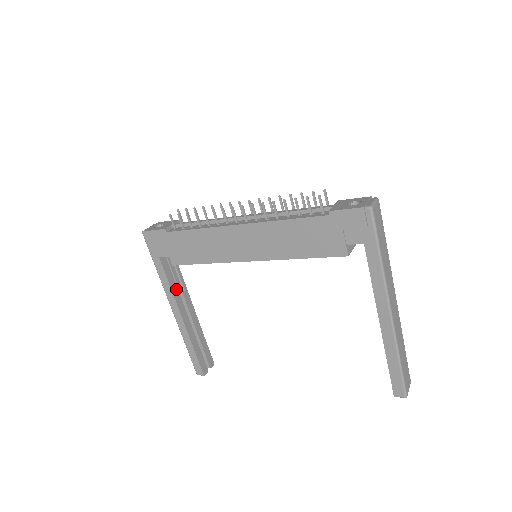
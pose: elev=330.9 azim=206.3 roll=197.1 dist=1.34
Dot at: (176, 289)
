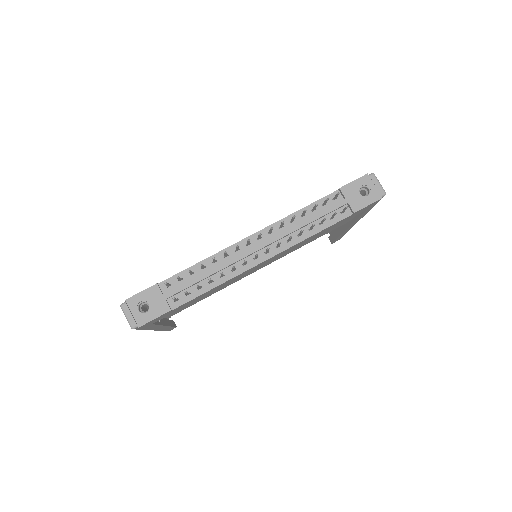
Dot at: occluded
